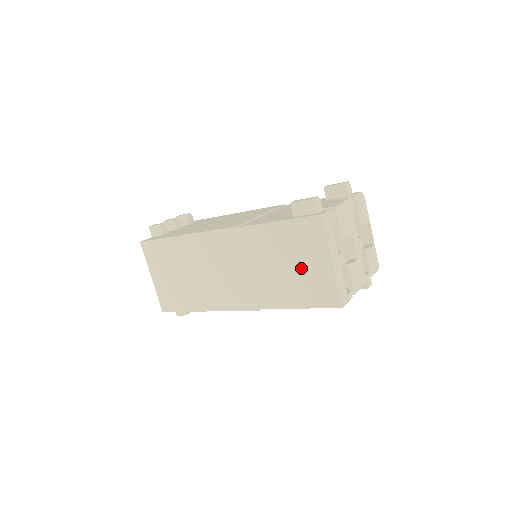
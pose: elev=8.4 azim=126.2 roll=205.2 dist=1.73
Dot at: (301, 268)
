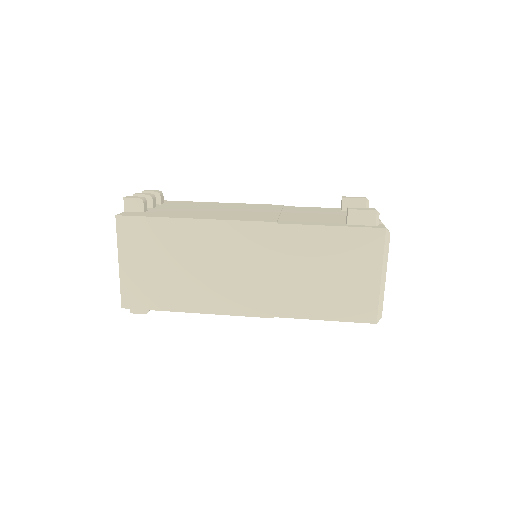
Dot at: (343, 279)
